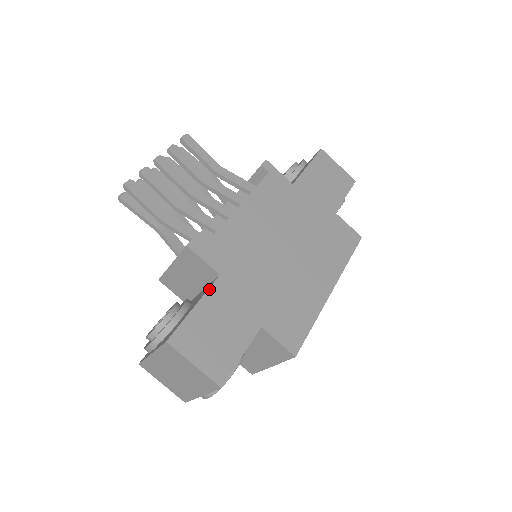
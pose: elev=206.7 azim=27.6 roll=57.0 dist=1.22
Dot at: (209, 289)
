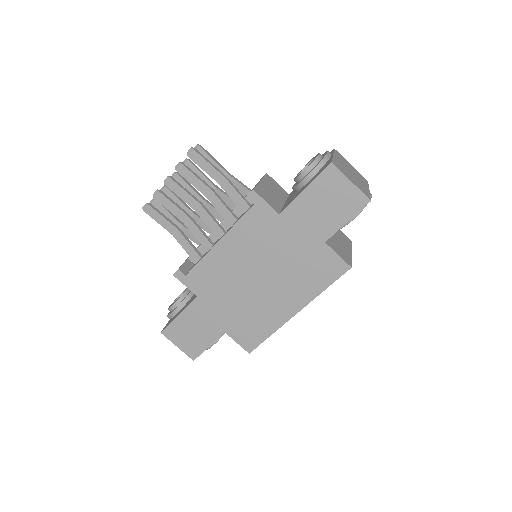
Dot at: (188, 305)
